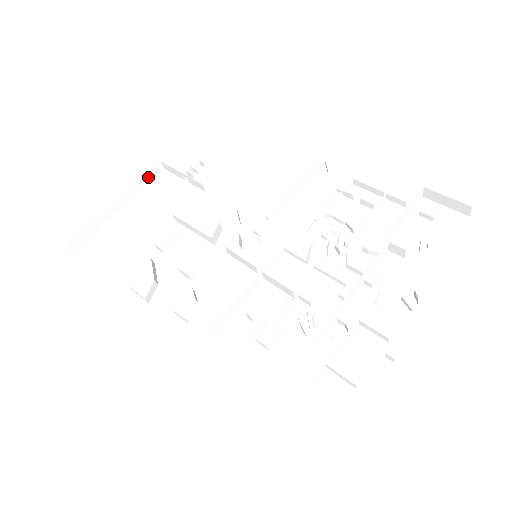
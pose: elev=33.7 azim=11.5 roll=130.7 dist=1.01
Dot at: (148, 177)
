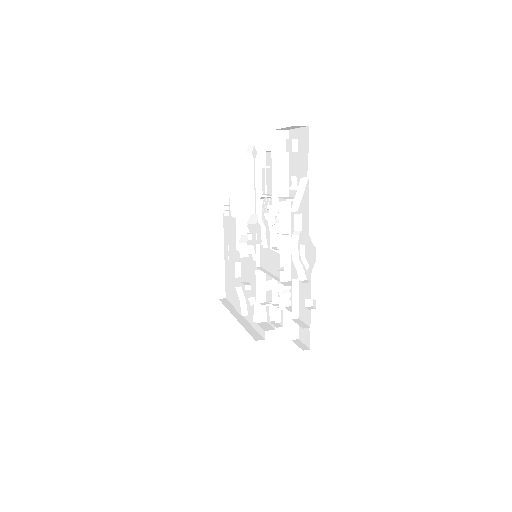
Dot at: (219, 227)
